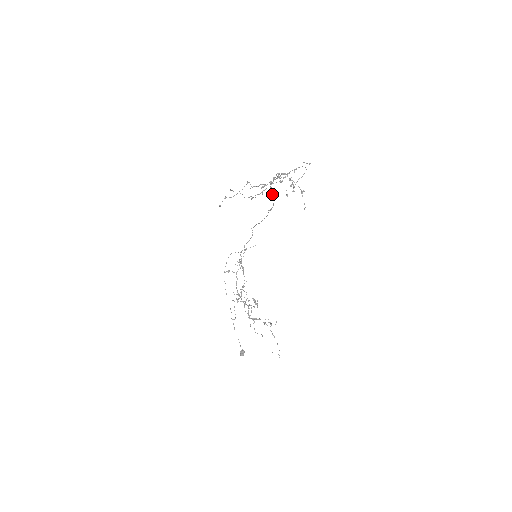
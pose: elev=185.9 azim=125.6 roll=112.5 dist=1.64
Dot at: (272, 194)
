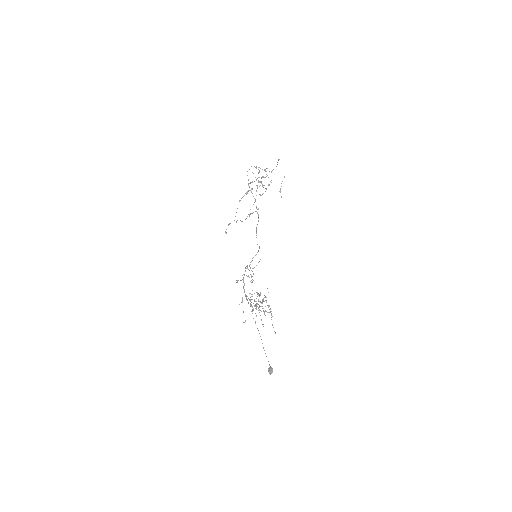
Dot at: (251, 191)
